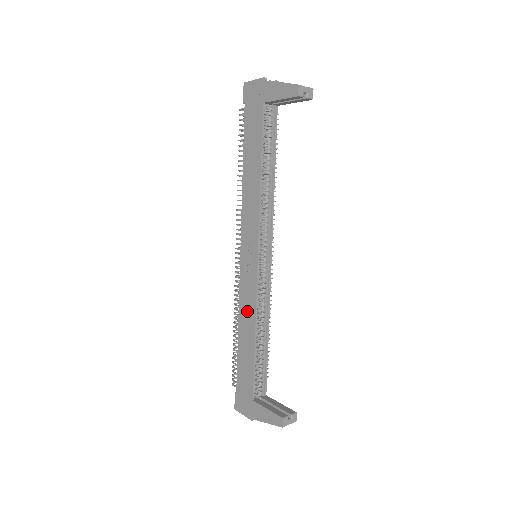
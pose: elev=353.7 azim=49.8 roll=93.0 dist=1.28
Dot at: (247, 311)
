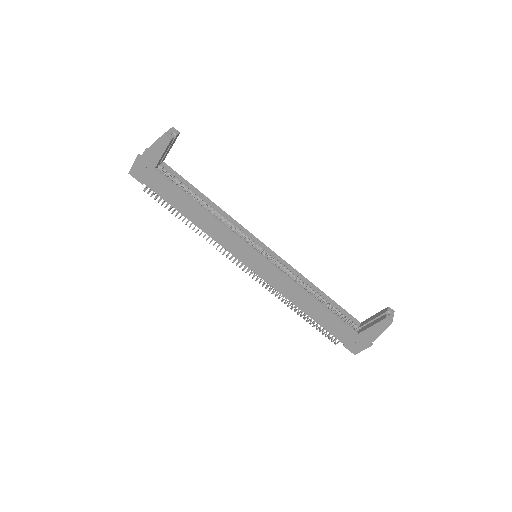
Dot at: (291, 291)
